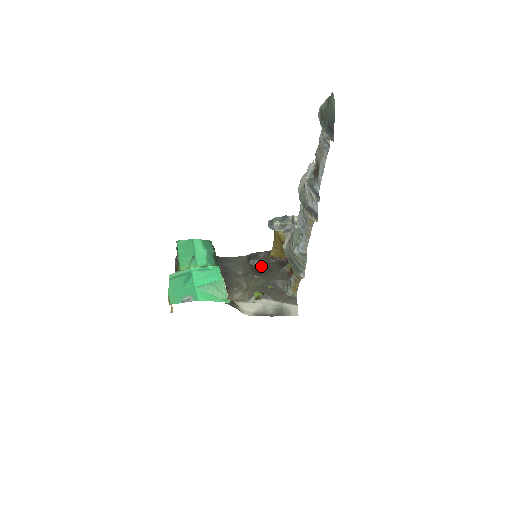
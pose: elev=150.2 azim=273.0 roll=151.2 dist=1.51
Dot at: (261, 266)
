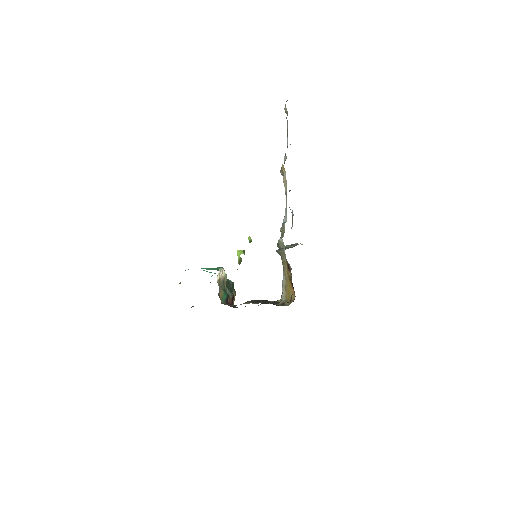
Dot at: occluded
